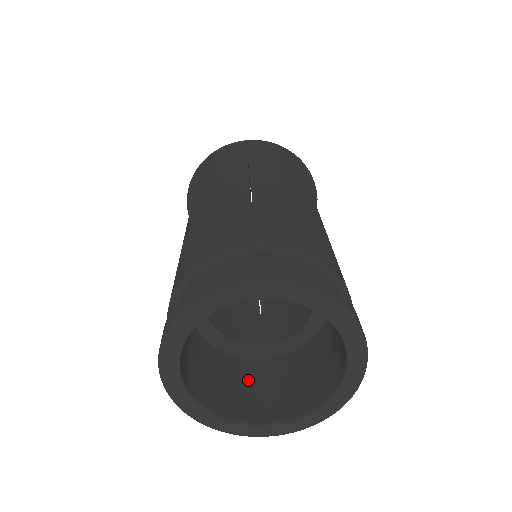
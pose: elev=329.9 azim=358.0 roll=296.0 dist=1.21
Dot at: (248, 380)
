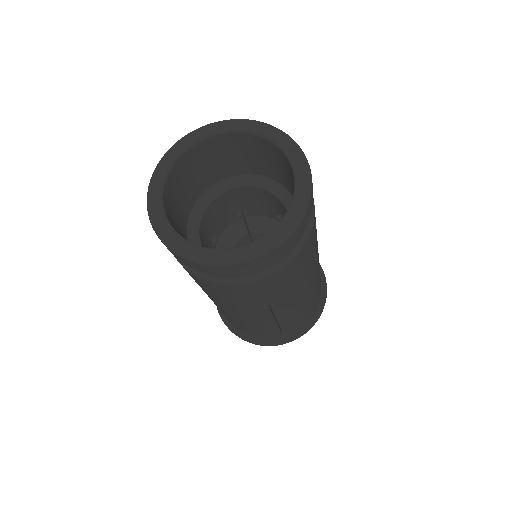
Dot at: occluded
